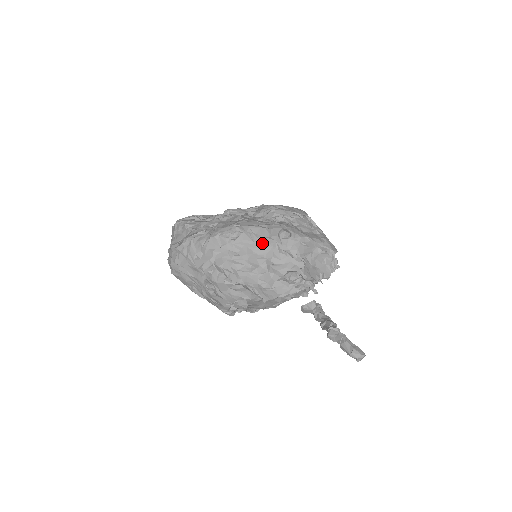
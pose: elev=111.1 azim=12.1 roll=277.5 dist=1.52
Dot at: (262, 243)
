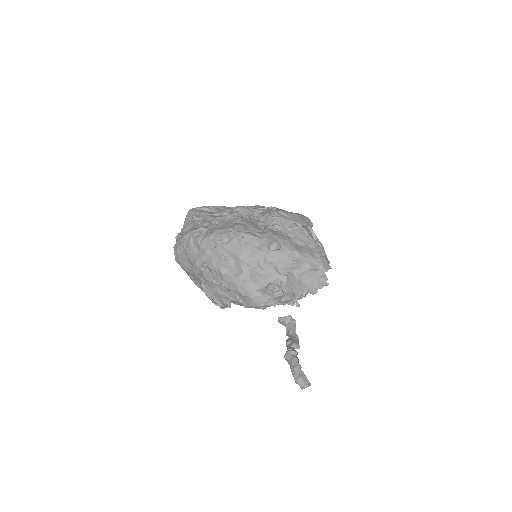
Dot at: (249, 252)
